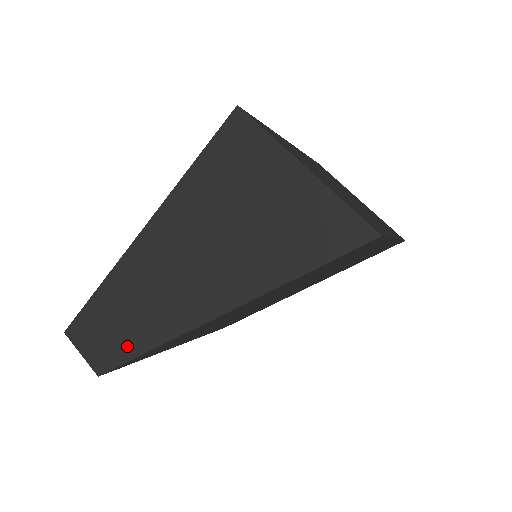
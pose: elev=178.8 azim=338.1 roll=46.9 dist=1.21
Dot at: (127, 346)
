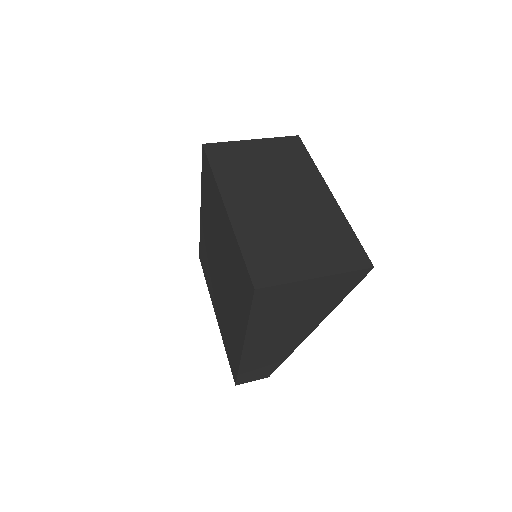
Dot at: (274, 365)
